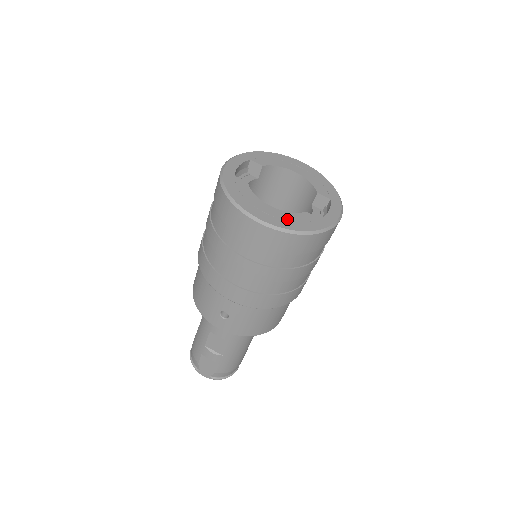
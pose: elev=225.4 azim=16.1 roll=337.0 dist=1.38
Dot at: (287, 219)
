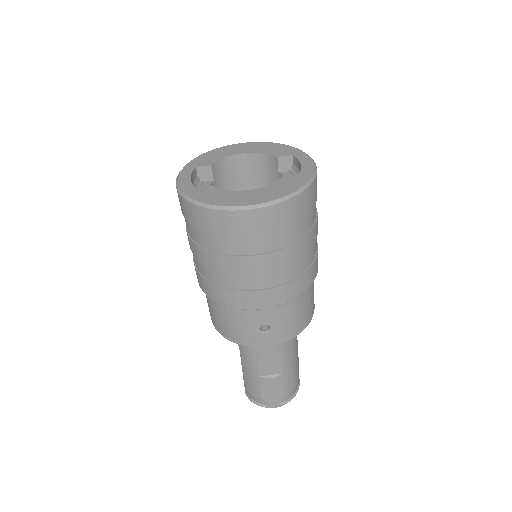
Dot at: (272, 191)
